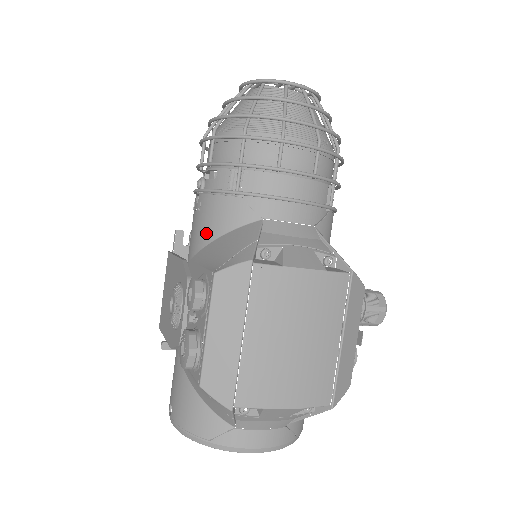
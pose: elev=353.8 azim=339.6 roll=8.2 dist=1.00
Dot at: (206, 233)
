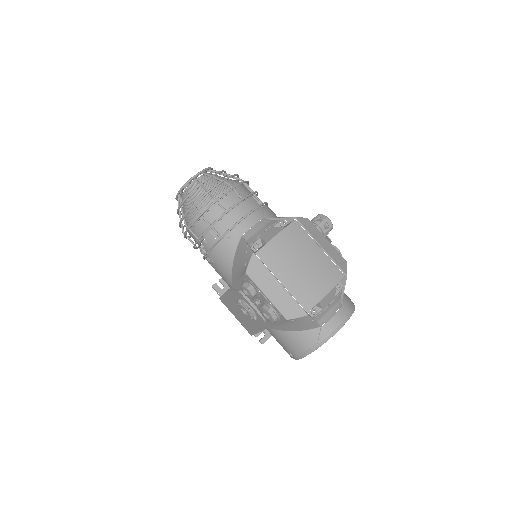
Dot at: (226, 267)
